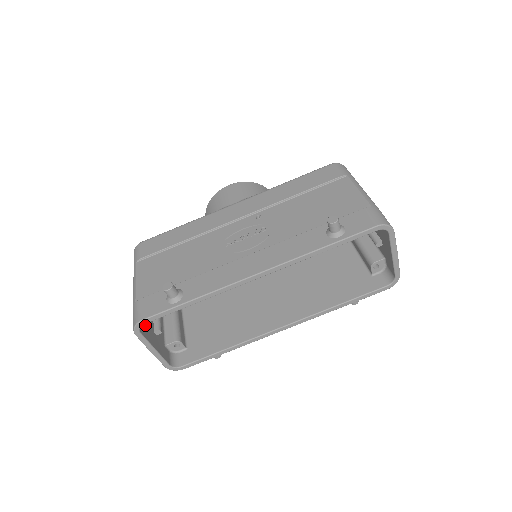
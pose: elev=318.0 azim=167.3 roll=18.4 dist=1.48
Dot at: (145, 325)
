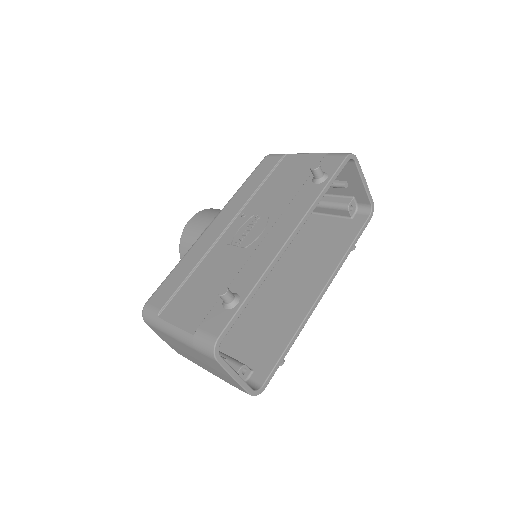
Dot at: occluded
